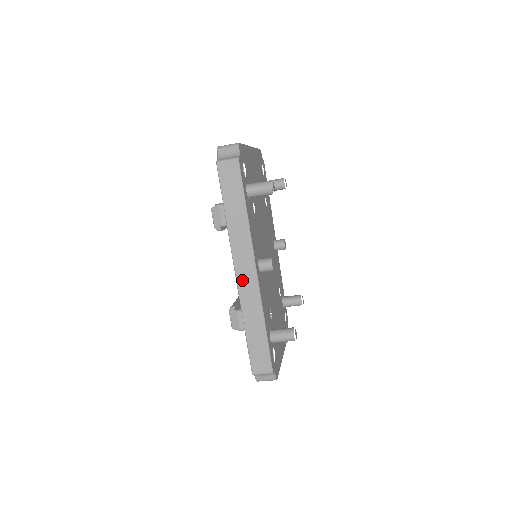
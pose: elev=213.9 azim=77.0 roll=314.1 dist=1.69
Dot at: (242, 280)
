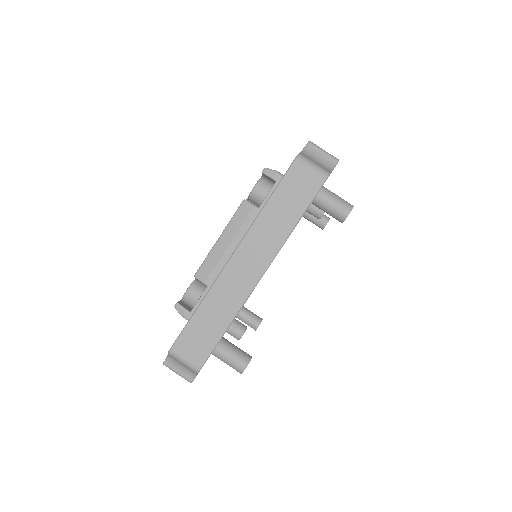
Dot at: occluded
